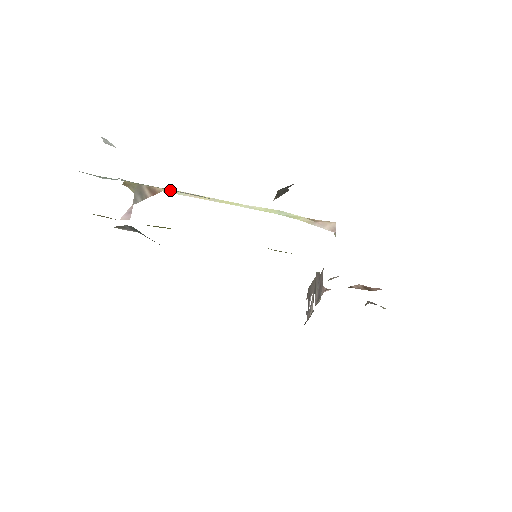
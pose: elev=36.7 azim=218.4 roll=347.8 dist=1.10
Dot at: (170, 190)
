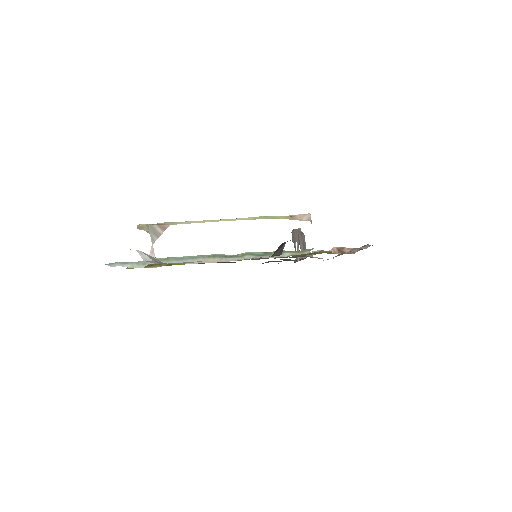
Dot at: (176, 223)
